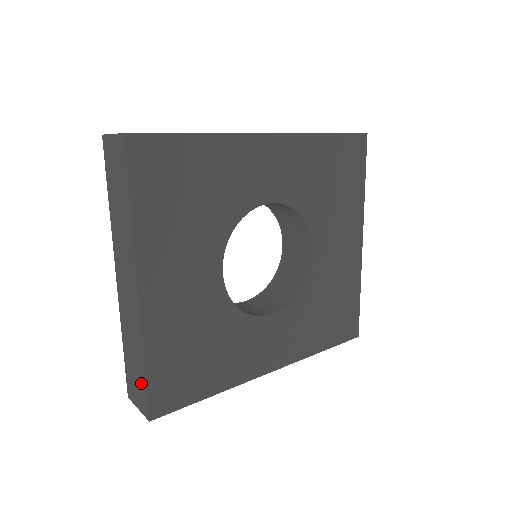
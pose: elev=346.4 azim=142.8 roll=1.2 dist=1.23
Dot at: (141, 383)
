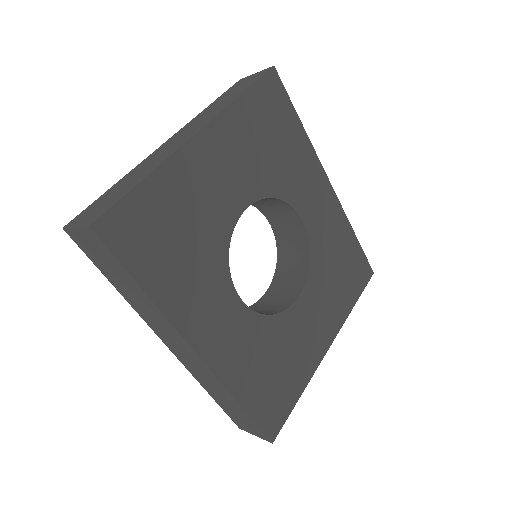
Dot at: (115, 198)
